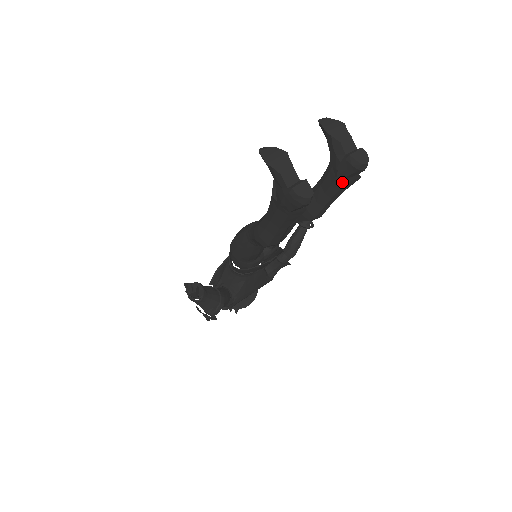
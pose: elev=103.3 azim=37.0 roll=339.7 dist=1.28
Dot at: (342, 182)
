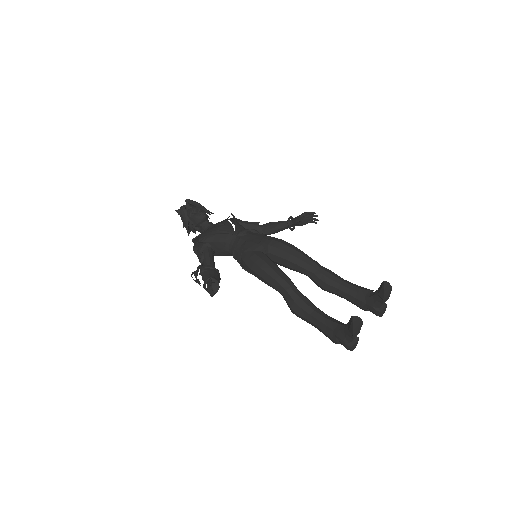
Dot at: (362, 309)
